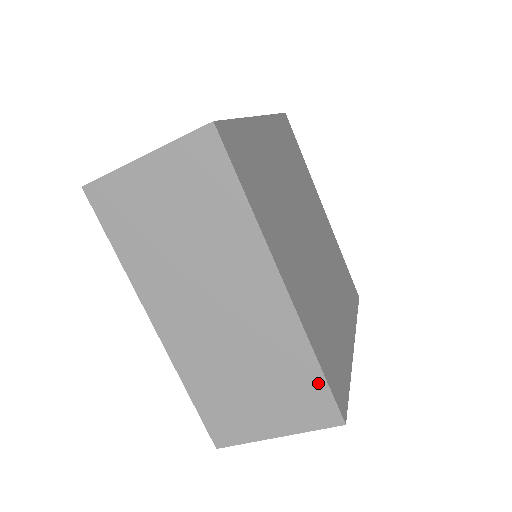
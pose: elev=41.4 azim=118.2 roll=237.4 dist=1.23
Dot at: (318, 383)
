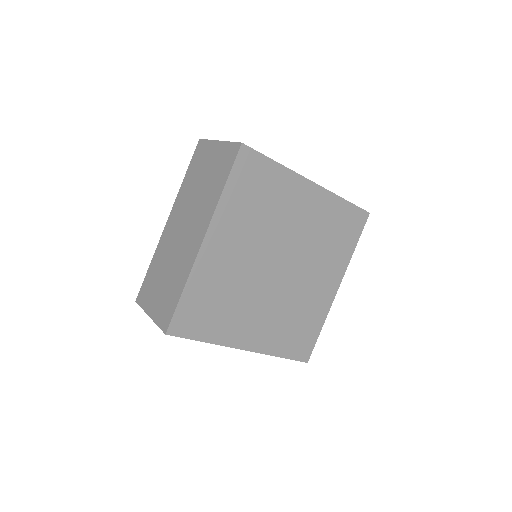
Dot at: occluded
